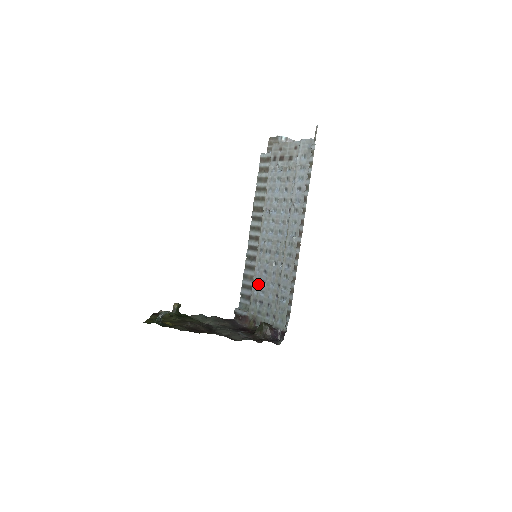
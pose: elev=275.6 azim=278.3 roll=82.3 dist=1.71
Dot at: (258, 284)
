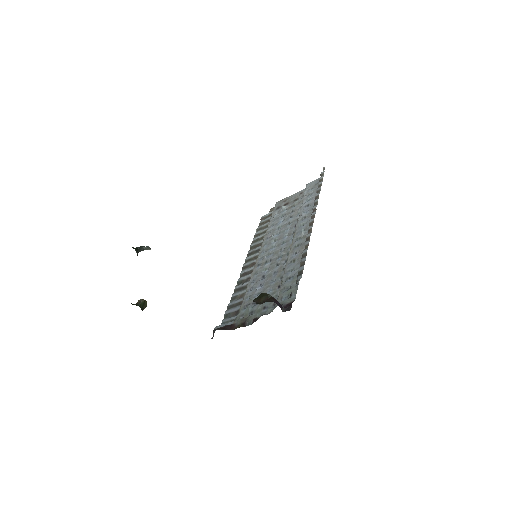
Dot at: (253, 290)
